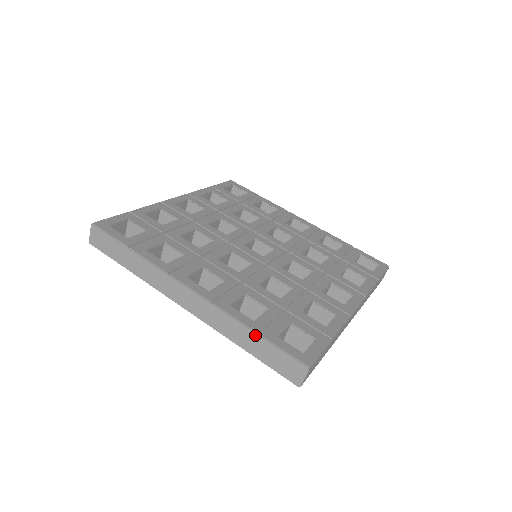
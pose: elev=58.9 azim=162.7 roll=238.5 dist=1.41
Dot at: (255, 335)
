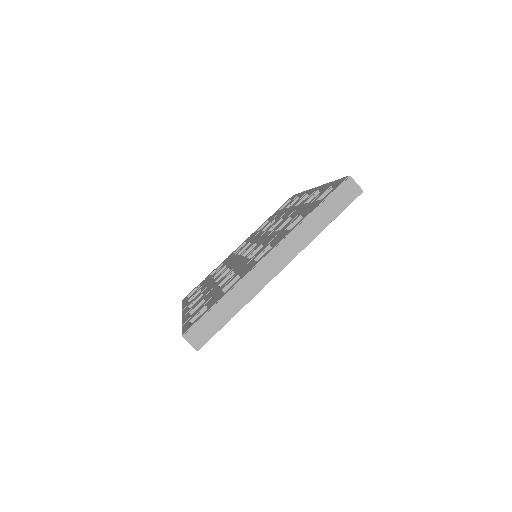
Dot at: occluded
